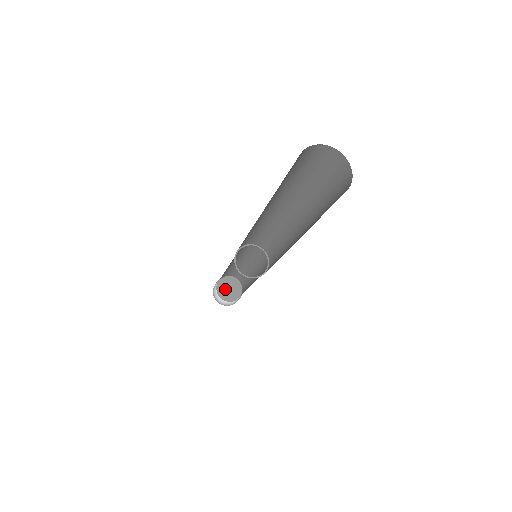
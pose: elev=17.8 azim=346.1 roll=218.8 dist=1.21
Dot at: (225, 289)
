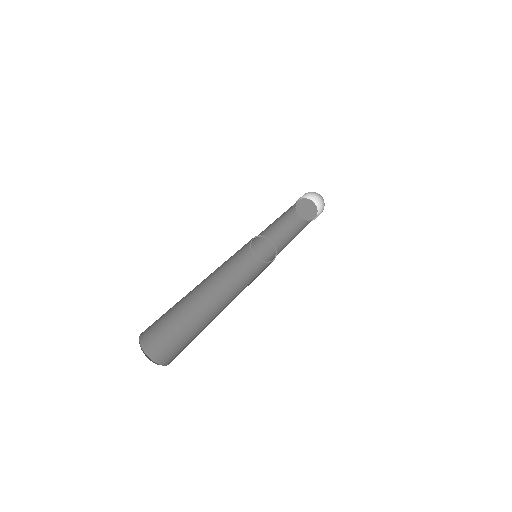
Dot at: (304, 206)
